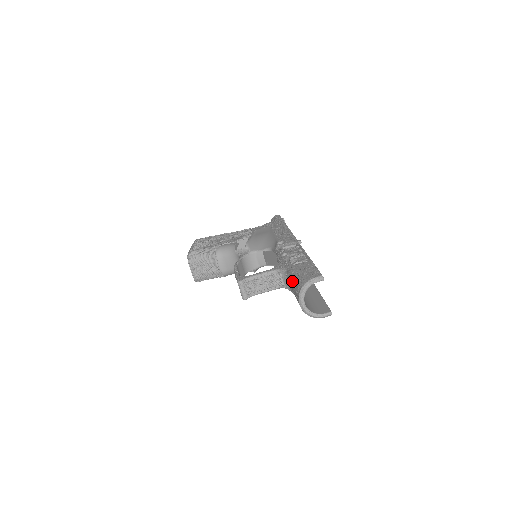
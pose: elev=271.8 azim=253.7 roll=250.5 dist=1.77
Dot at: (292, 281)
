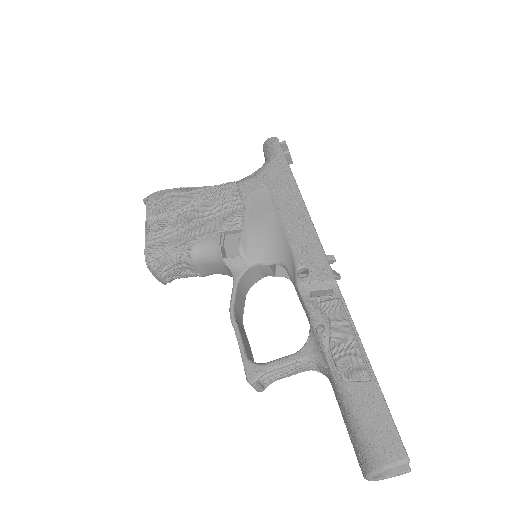
Dot at: (345, 419)
